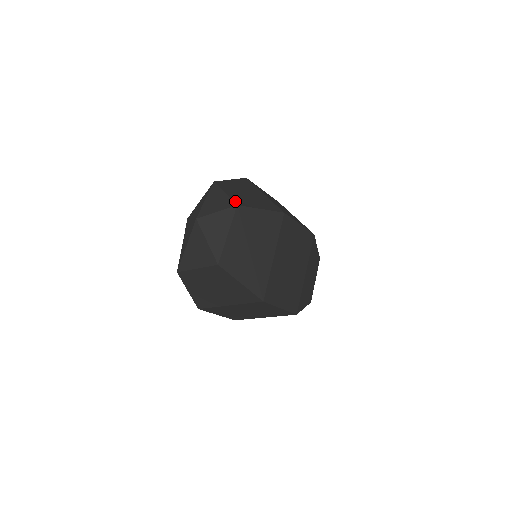
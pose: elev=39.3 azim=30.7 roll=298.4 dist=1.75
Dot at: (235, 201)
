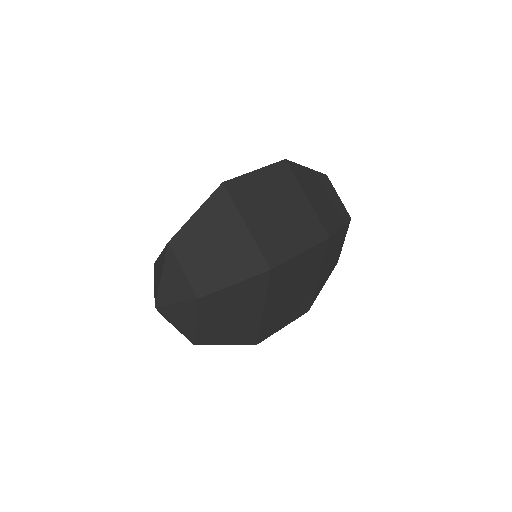
Dot at: (196, 288)
